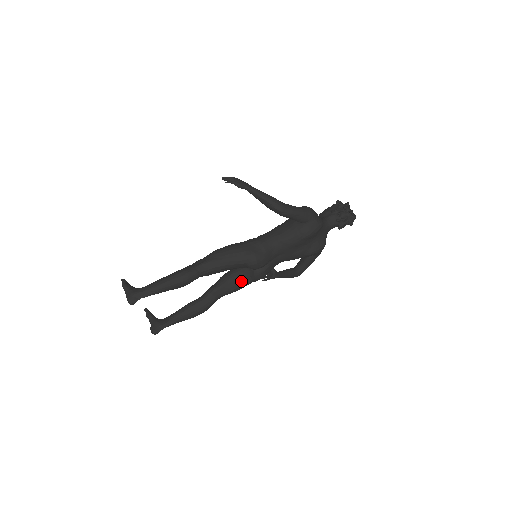
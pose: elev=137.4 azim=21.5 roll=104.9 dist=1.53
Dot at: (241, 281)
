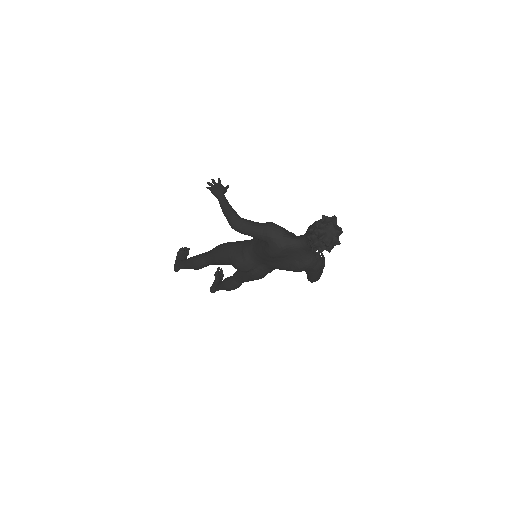
Dot at: (246, 275)
